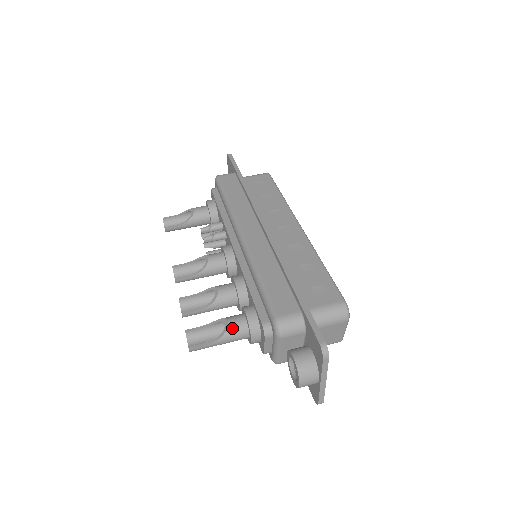
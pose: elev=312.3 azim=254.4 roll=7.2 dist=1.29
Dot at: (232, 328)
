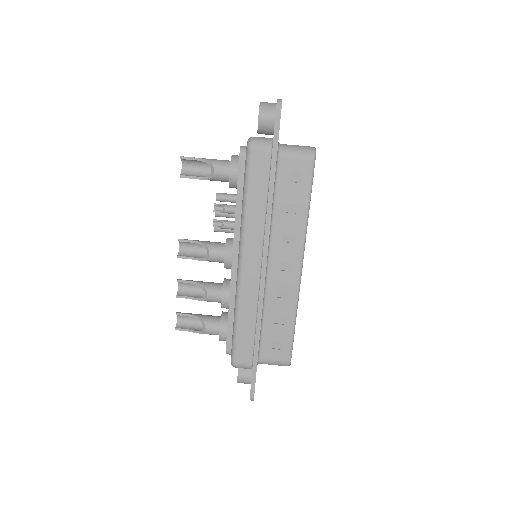
Dot at: (208, 333)
